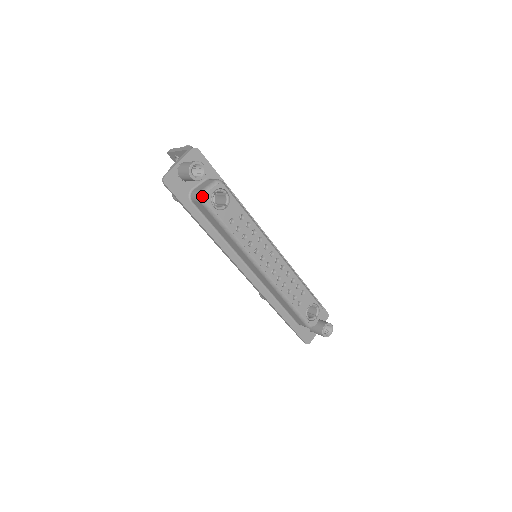
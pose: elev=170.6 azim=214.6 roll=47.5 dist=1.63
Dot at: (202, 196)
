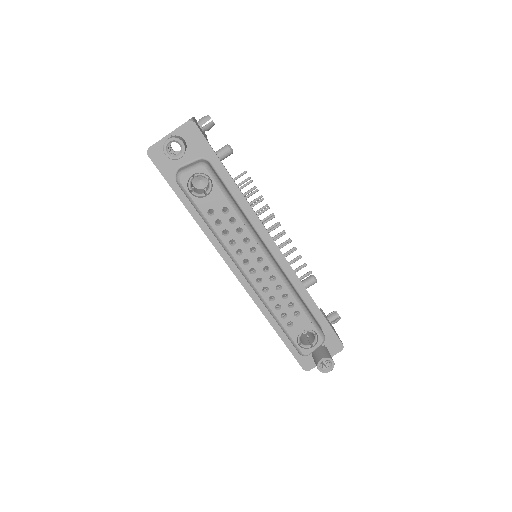
Dot at: (178, 177)
